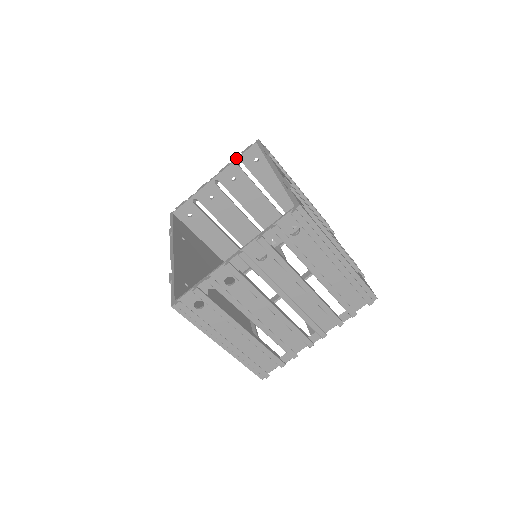
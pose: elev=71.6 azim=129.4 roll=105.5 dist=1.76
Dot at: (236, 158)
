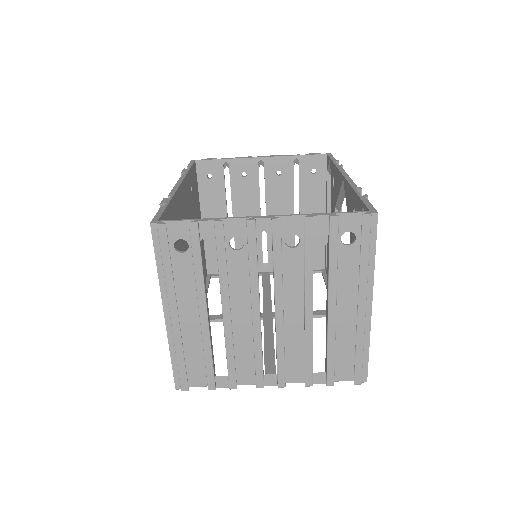
Dot at: (297, 154)
